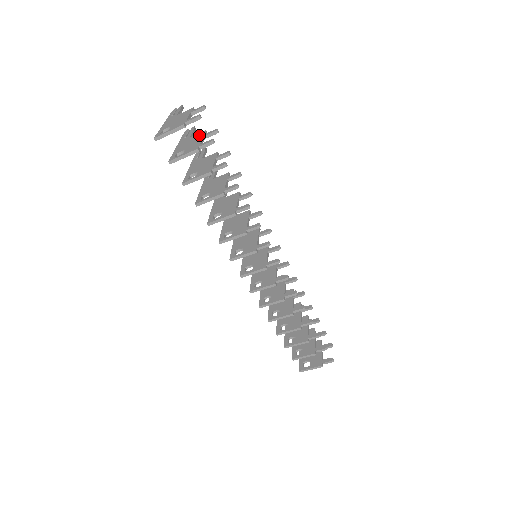
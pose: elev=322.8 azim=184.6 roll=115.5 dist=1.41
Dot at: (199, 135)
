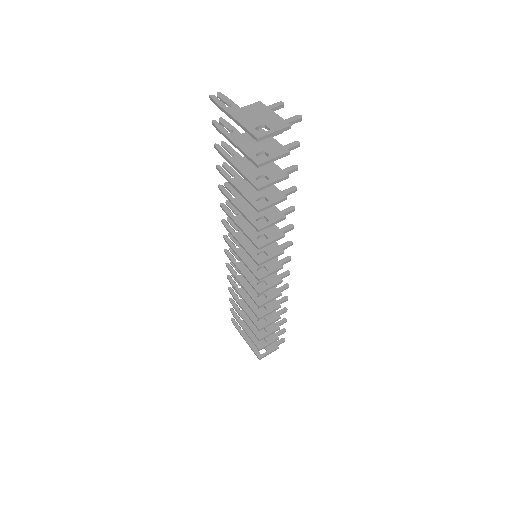
Dot at: (259, 132)
